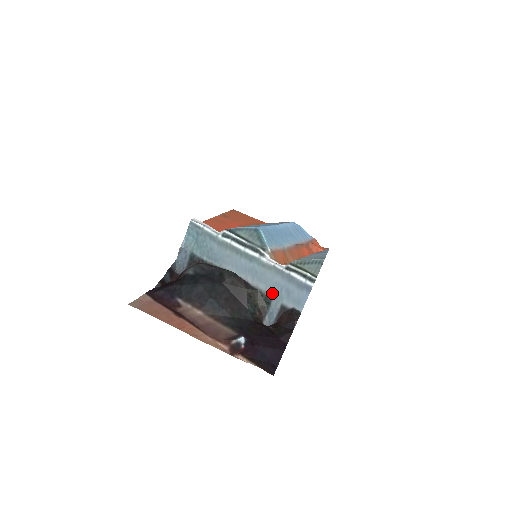
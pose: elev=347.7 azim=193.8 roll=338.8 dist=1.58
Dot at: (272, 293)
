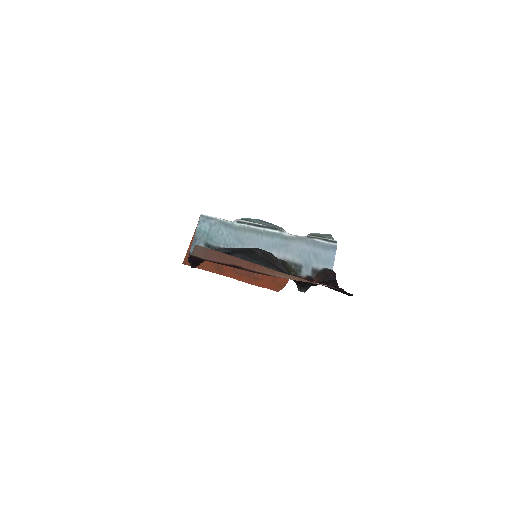
Dot at: (300, 260)
